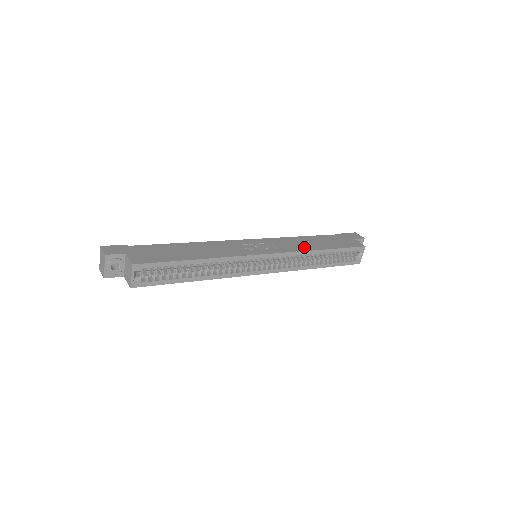
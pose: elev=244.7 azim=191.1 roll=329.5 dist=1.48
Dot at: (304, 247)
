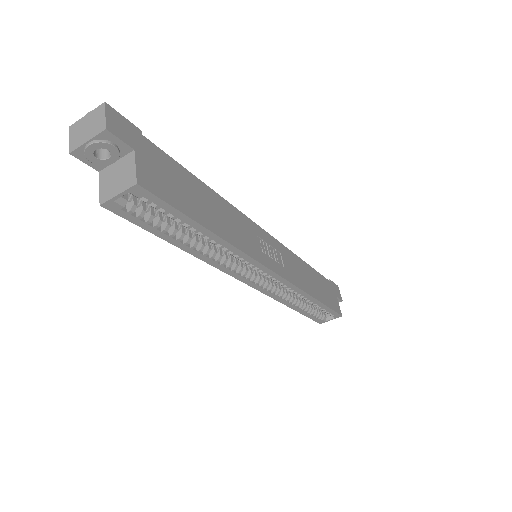
Dot at: (304, 283)
